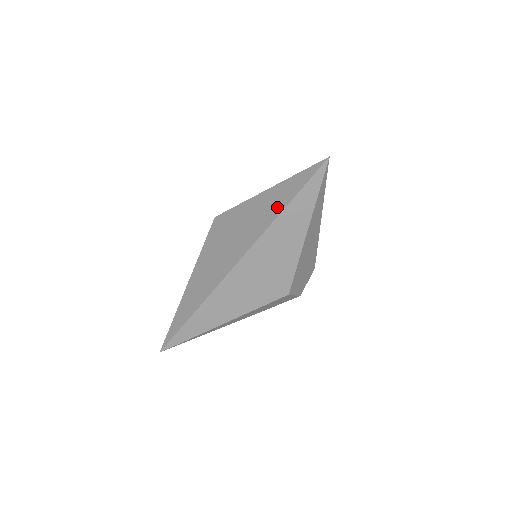
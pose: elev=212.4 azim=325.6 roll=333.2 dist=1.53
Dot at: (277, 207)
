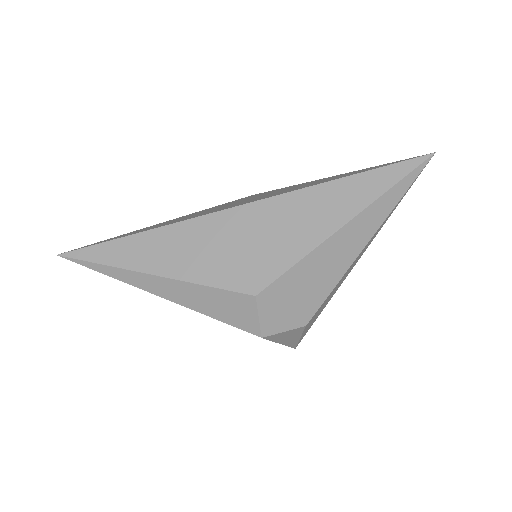
Dot at: (333, 179)
